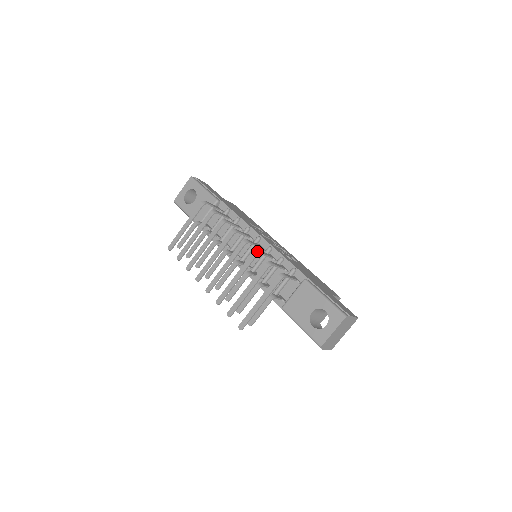
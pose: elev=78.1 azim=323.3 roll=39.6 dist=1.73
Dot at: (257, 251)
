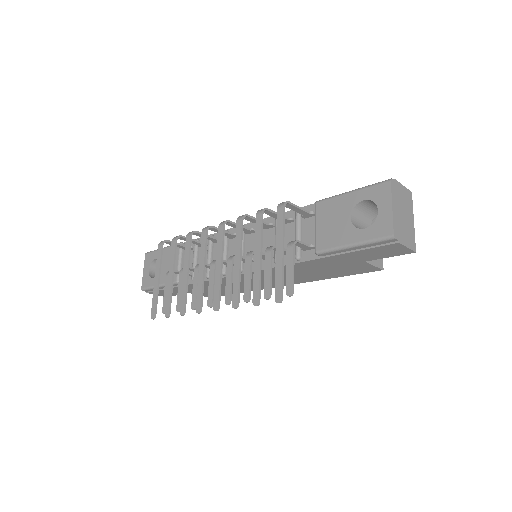
Dot at: (240, 216)
